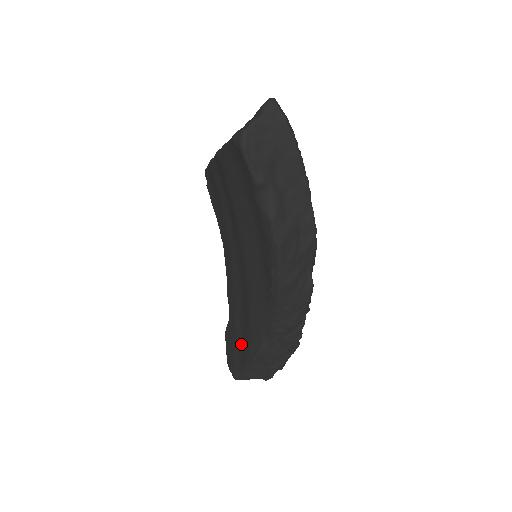
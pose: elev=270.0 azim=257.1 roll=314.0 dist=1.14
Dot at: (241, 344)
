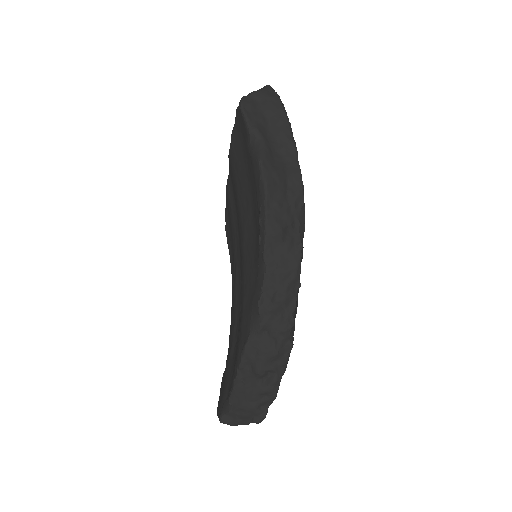
Dot at: (233, 367)
